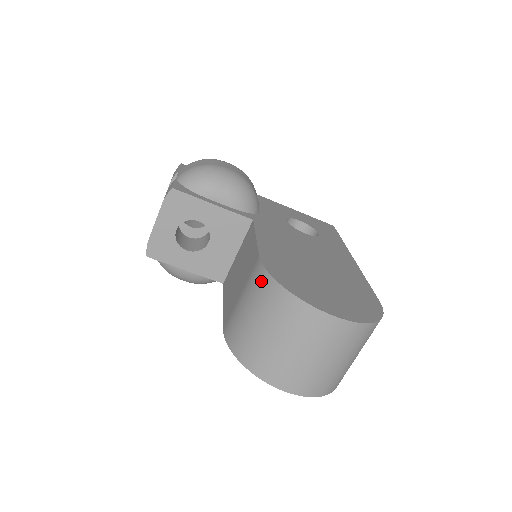
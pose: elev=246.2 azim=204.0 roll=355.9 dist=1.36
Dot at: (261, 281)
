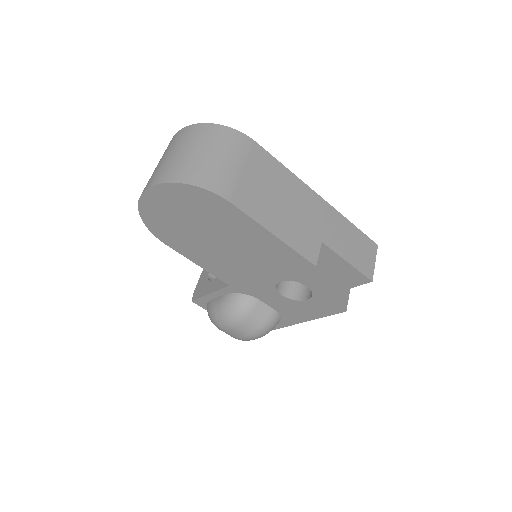
Dot at: occluded
